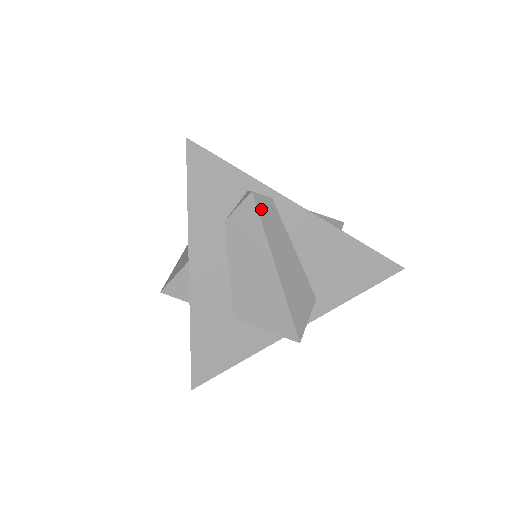
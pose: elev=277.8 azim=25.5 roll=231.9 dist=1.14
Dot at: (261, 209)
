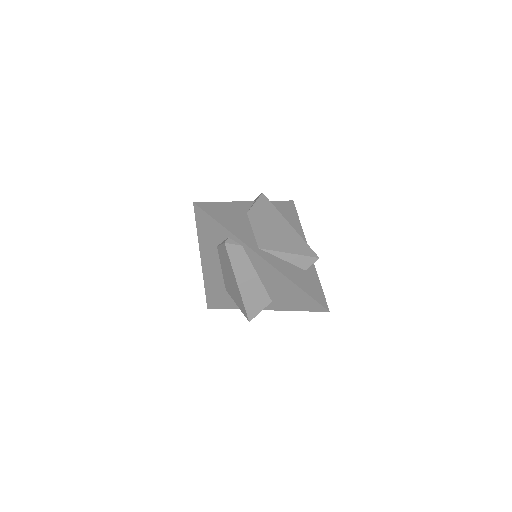
Dot at: (231, 252)
